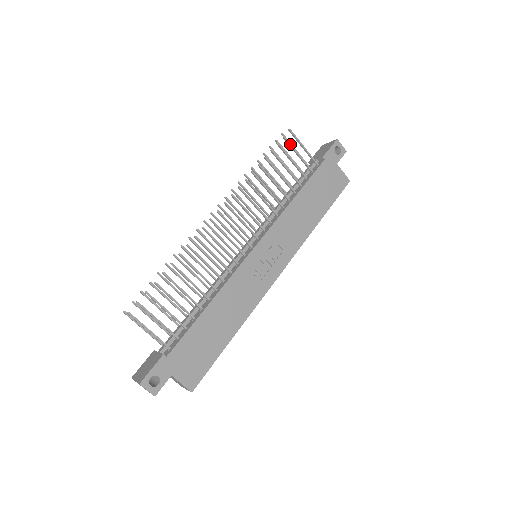
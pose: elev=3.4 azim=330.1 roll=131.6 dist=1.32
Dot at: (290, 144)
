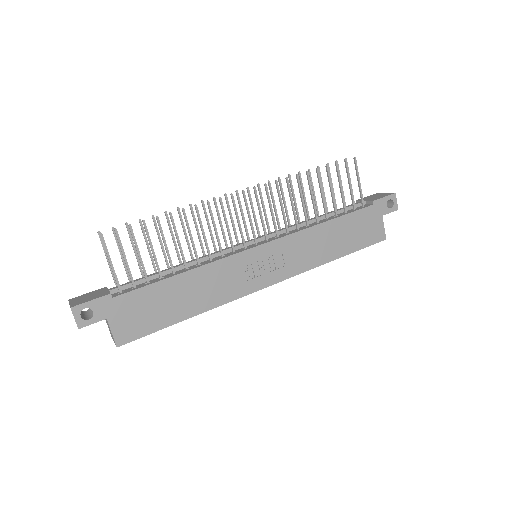
Dot at: (348, 171)
